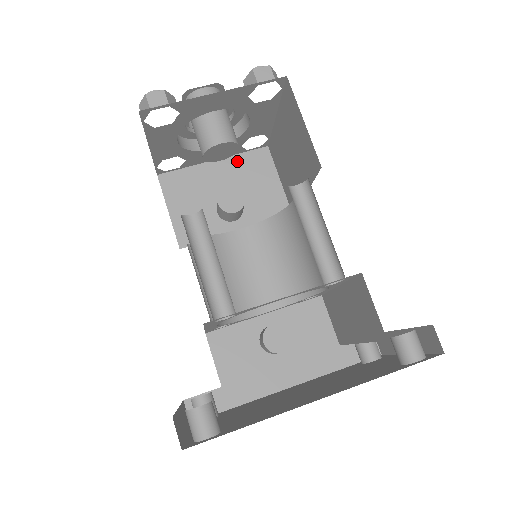
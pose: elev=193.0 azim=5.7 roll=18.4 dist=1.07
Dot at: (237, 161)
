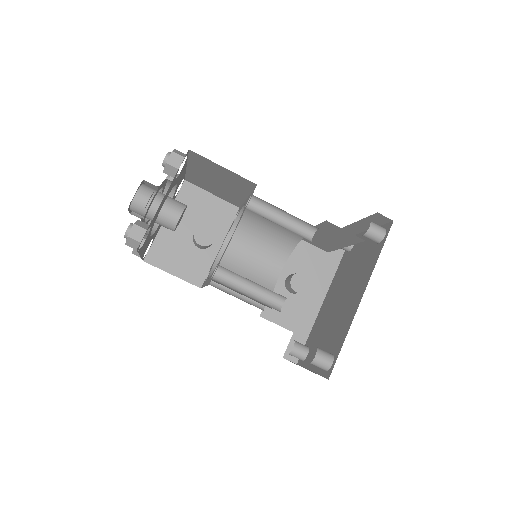
Dot at: occluded
